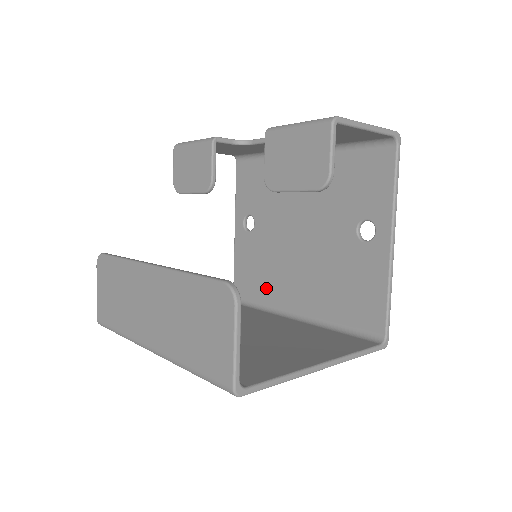
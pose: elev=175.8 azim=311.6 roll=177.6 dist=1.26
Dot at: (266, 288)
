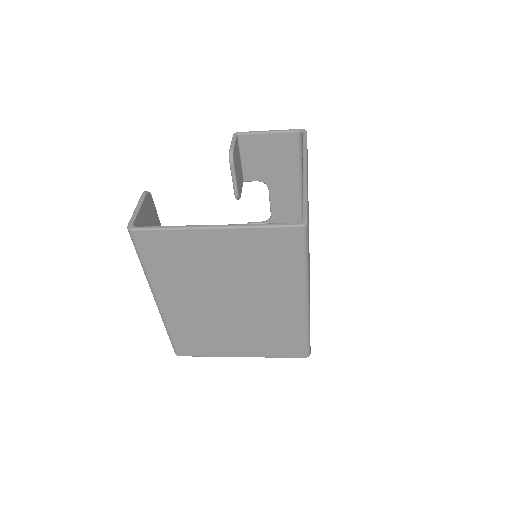
Dot at: occluded
